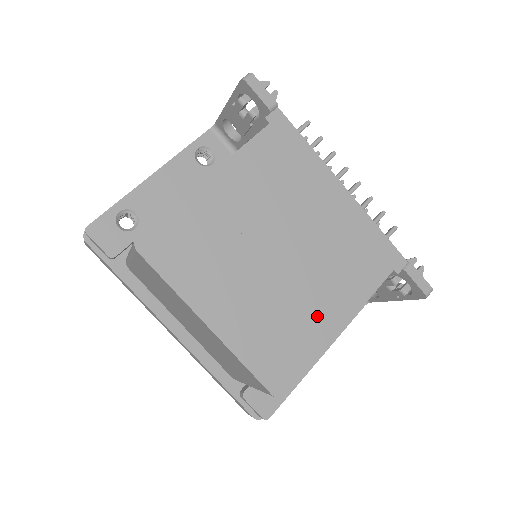
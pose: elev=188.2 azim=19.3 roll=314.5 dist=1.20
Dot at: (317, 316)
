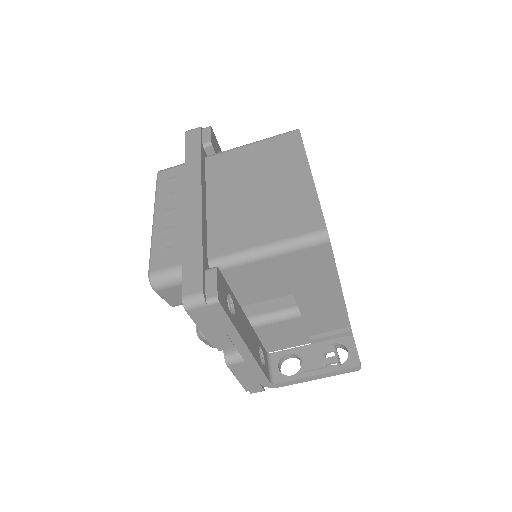
Dot at: occluded
